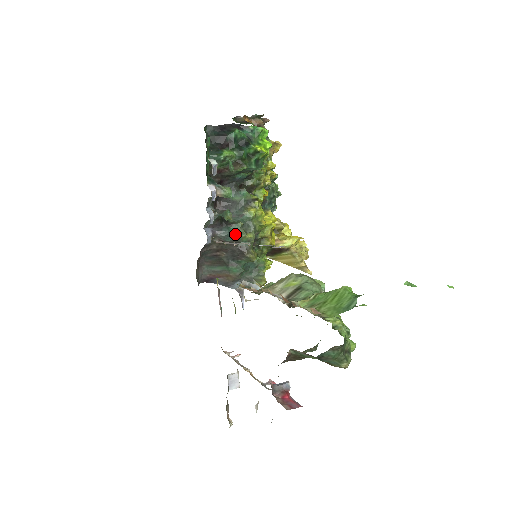
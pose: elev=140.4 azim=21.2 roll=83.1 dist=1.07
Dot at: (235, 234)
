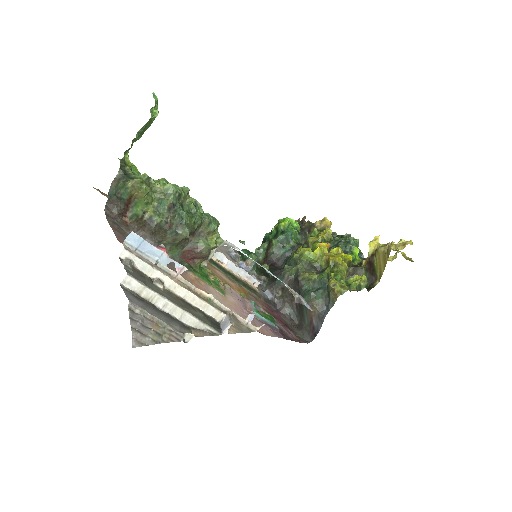
Dot at: (282, 274)
